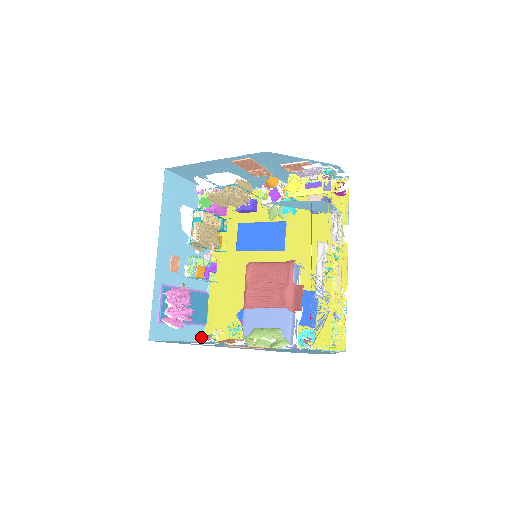
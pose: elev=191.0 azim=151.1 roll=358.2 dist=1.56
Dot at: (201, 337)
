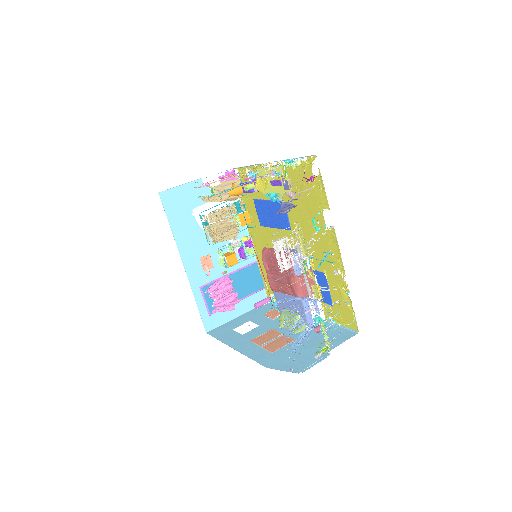
Dot at: (259, 304)
